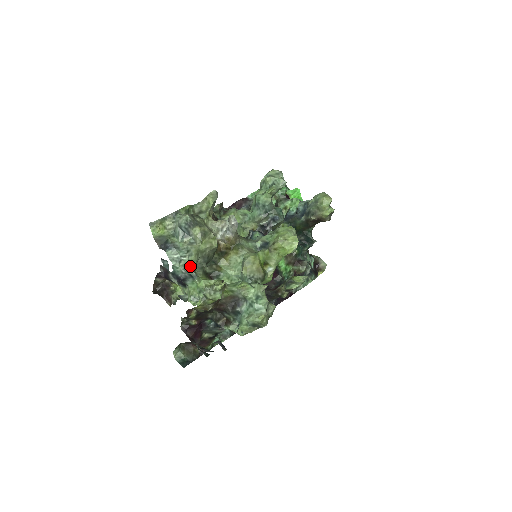
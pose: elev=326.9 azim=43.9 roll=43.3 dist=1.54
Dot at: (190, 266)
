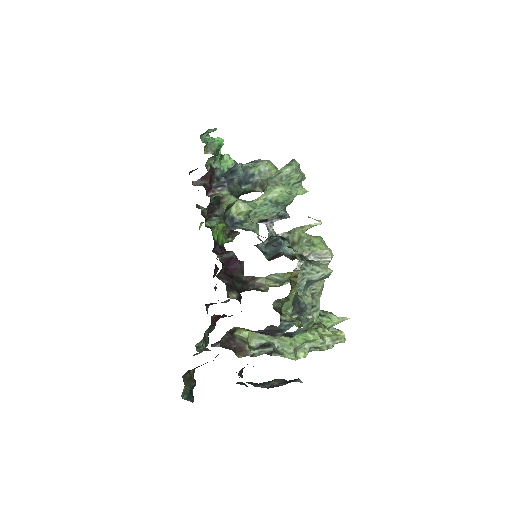
Dot at: occluded
